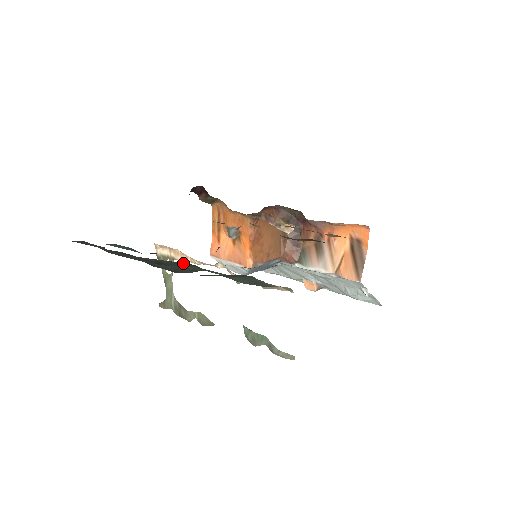
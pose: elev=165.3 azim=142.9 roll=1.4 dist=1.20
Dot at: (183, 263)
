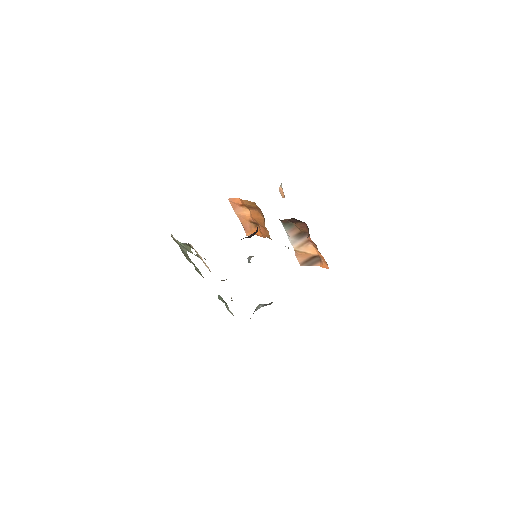
Dot at: occluded
